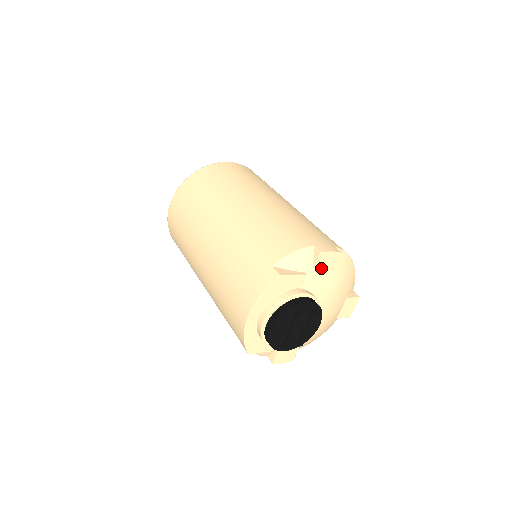
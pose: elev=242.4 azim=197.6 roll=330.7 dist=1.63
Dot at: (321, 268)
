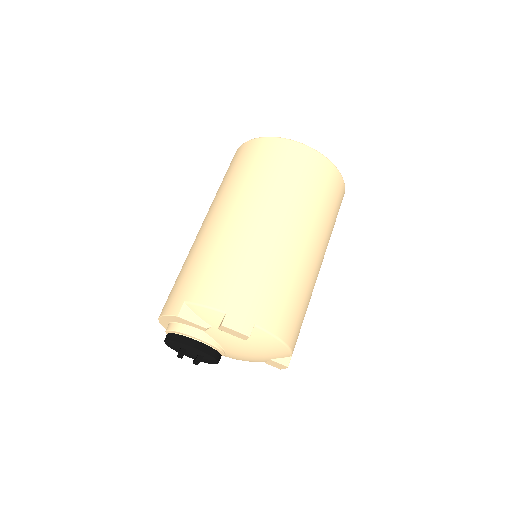
Dot at: (228, 332)
